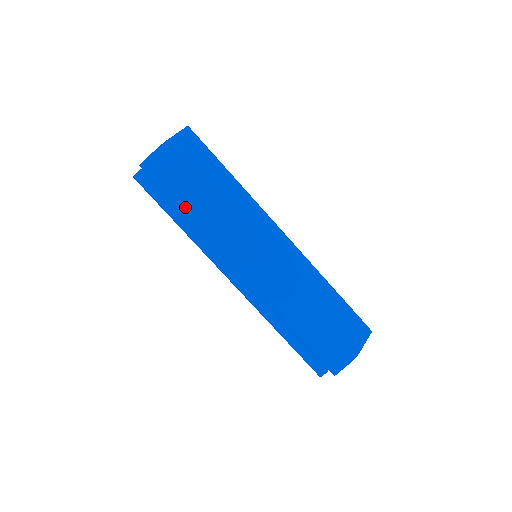
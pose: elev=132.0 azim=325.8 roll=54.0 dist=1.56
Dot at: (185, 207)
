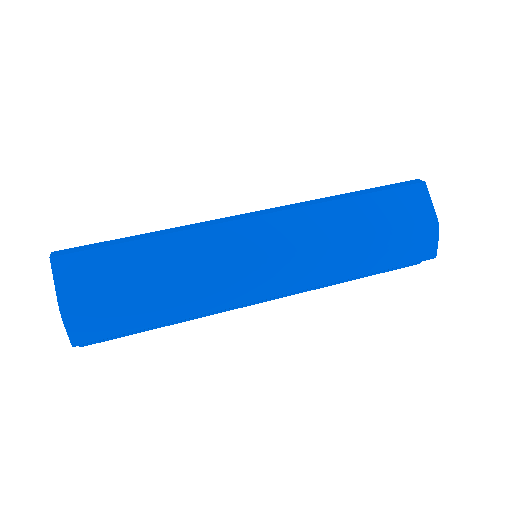
Dot at: (155, 322)
